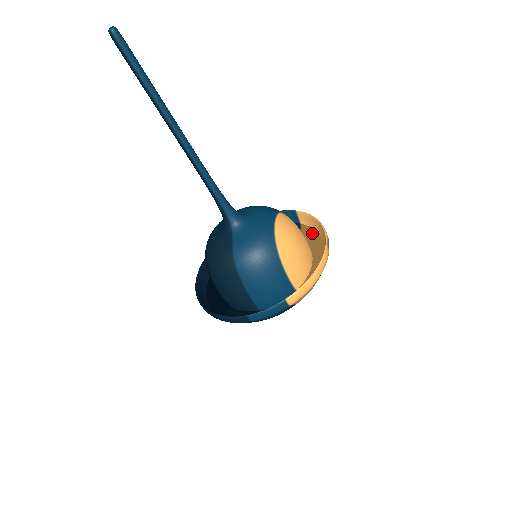
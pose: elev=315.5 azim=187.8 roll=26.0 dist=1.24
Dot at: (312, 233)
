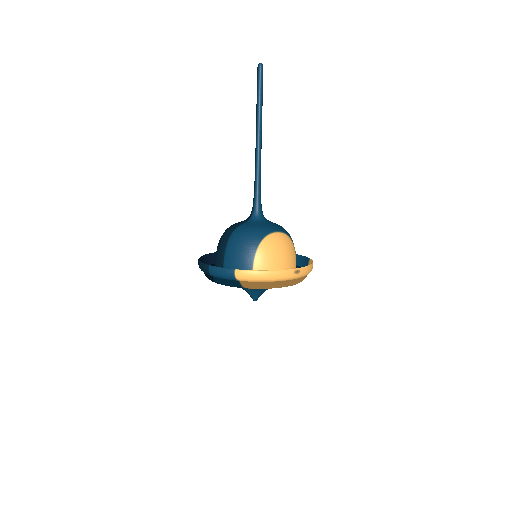
Dot at: occluded
